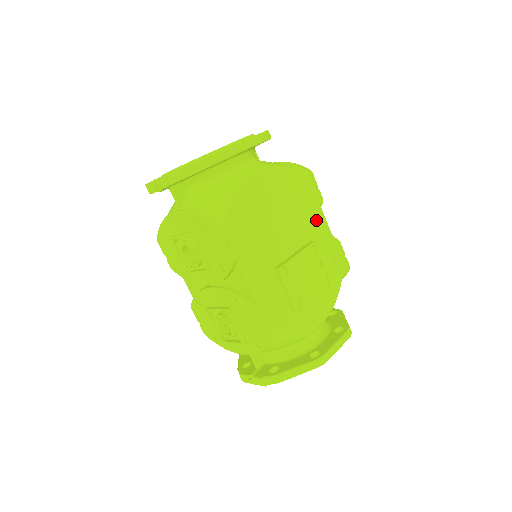
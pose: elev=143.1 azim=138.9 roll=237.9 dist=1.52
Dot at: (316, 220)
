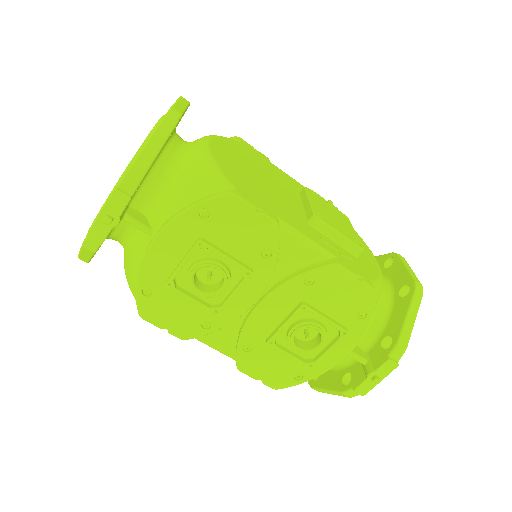
Dot at: (282, 175)
